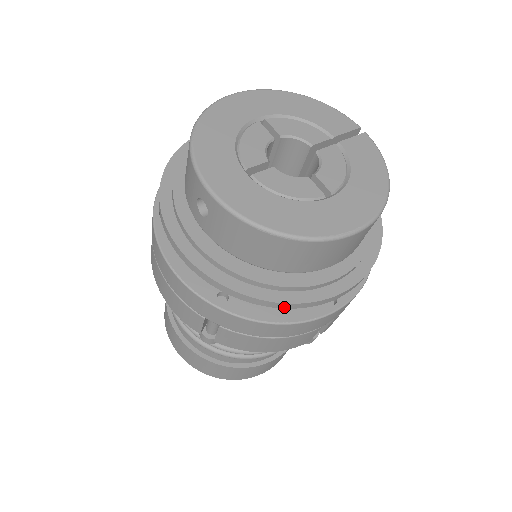
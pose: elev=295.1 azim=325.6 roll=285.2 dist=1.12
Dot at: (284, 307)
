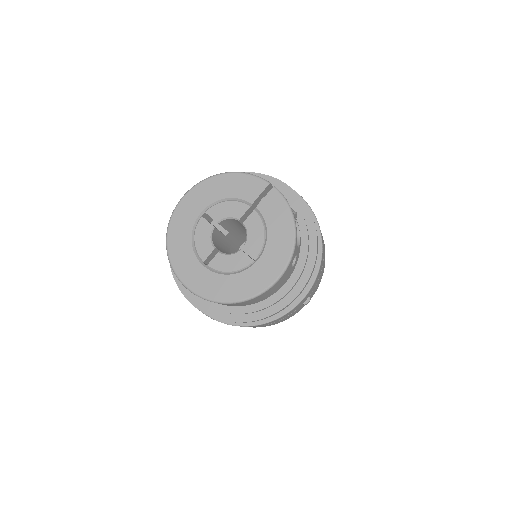
Dot at: occluded
